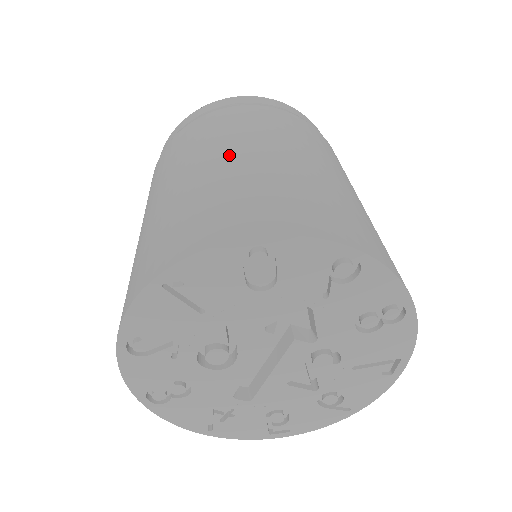
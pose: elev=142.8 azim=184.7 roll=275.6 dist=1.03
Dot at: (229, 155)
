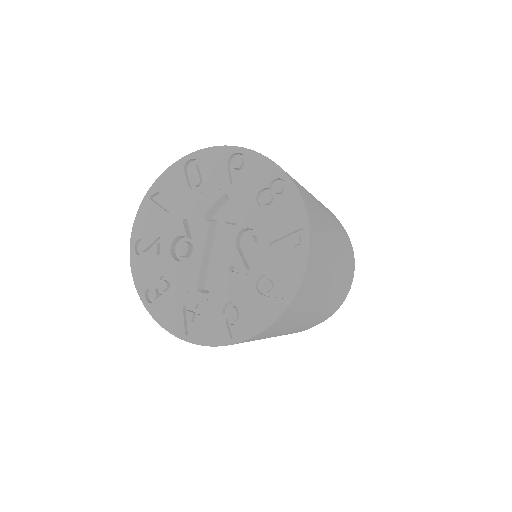
Dot at: occluded
